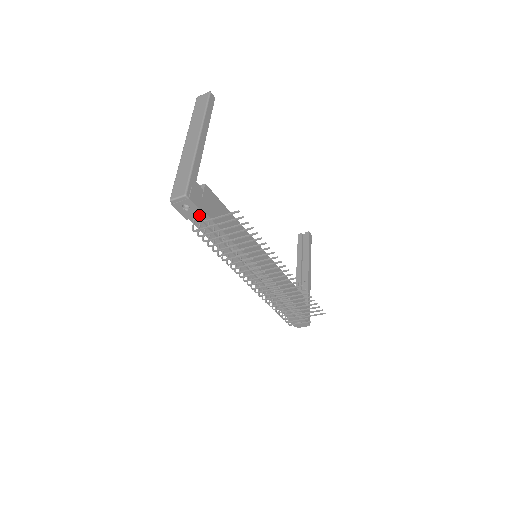
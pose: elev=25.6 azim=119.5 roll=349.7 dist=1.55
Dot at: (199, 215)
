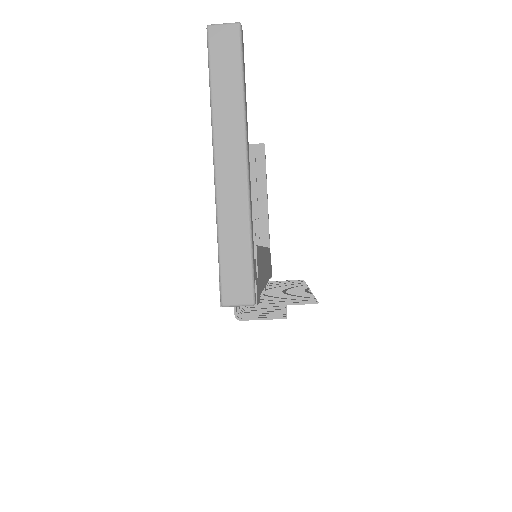
Dot at: occluded
